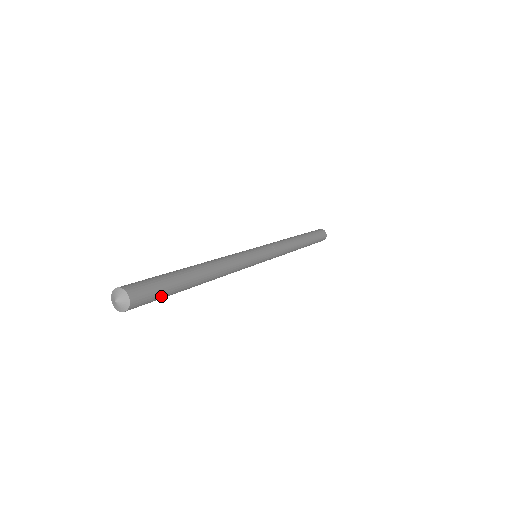
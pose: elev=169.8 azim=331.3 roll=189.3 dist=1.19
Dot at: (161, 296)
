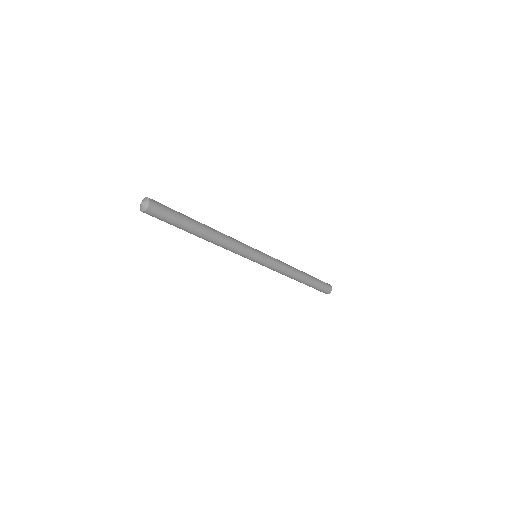
Dot at: (172, 216)
